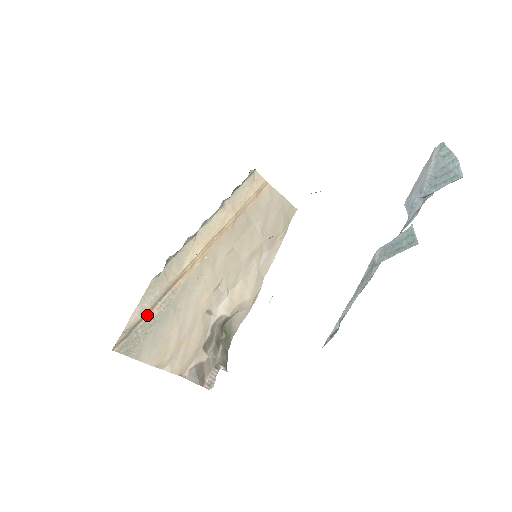
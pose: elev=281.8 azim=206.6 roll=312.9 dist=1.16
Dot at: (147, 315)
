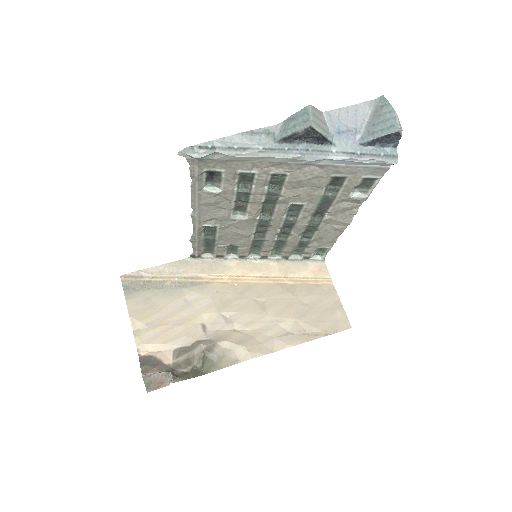
Dot at: (161, 279)
